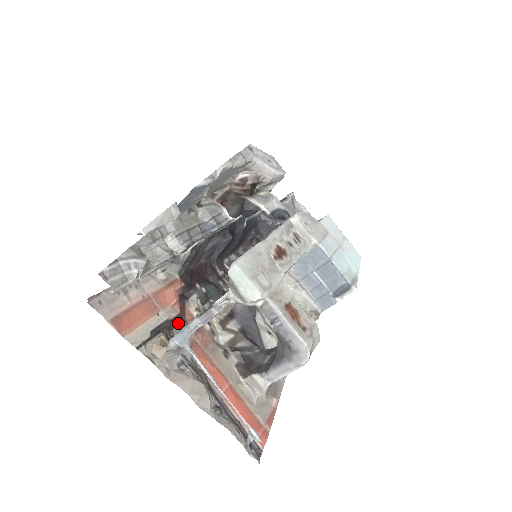
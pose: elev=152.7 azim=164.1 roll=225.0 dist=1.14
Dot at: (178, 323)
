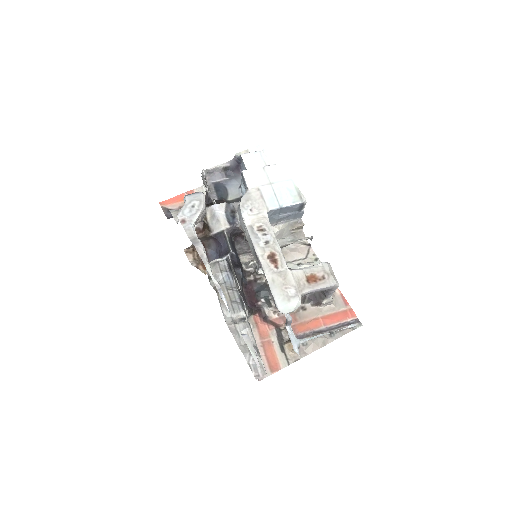
Dot at: (280, 332)
